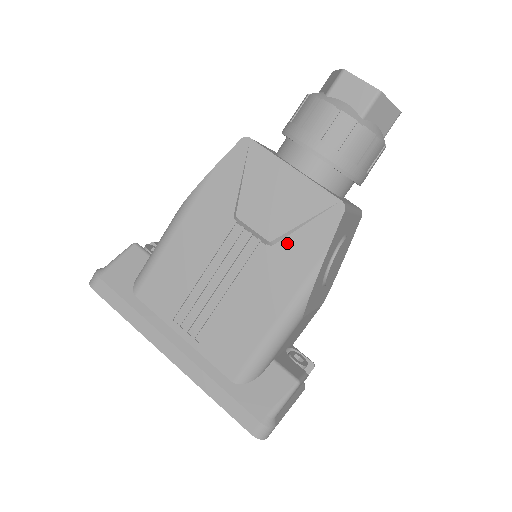
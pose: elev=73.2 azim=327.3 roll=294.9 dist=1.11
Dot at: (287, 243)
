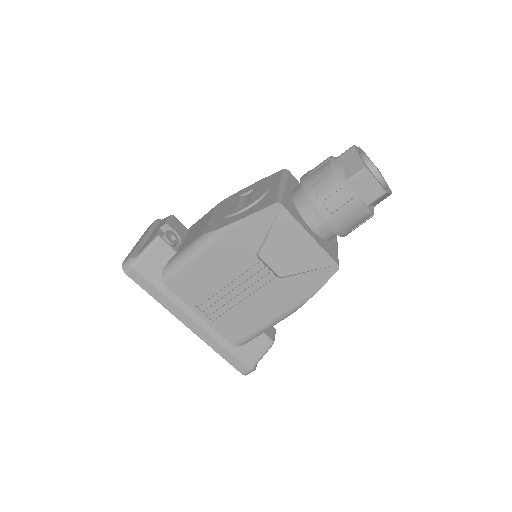
Dot at: (292, 279)
